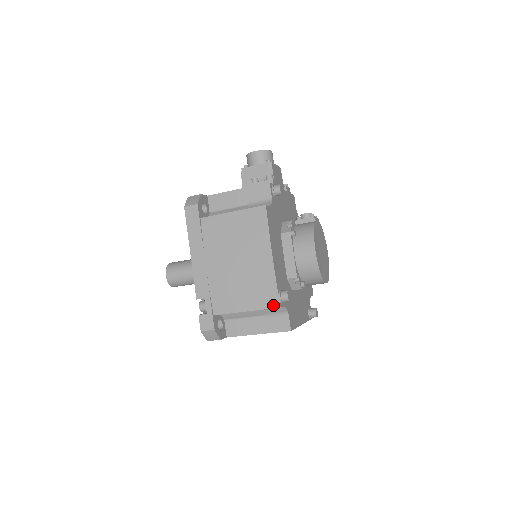
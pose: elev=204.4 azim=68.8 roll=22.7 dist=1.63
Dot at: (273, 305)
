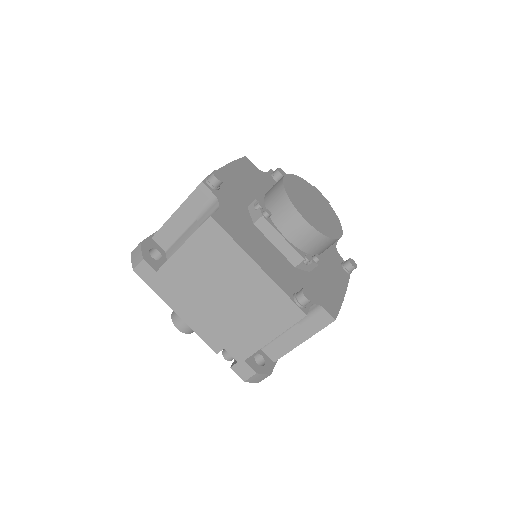
Dot at: (198, 186)
